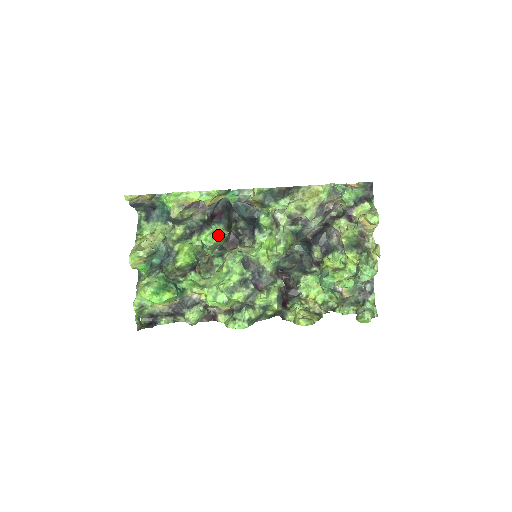
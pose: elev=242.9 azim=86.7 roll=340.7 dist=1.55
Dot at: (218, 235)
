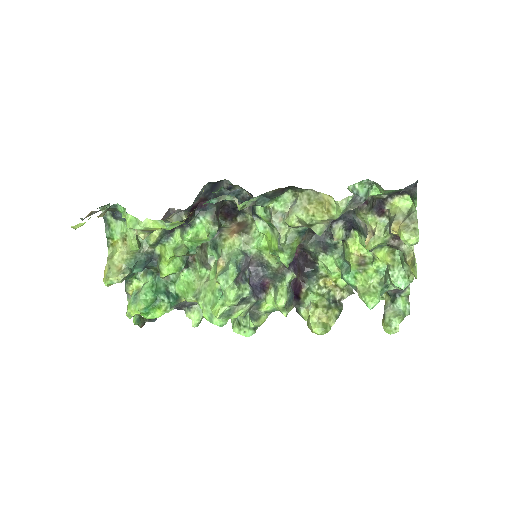
Dot at: (204, 239)
